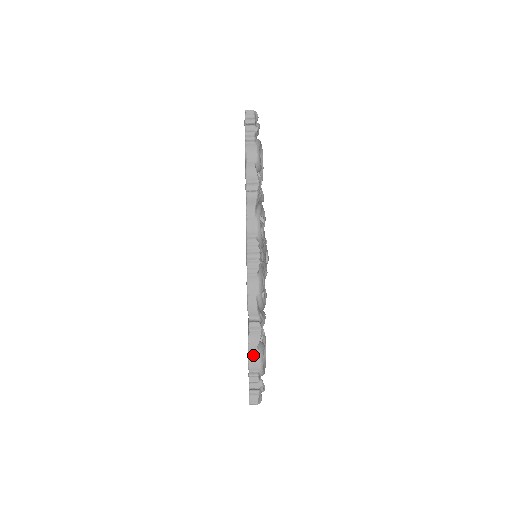
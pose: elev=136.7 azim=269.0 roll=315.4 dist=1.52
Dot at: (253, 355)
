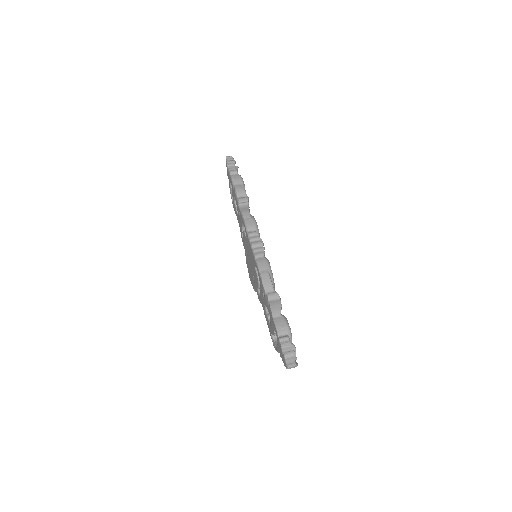
Dot at: (279, 320)
